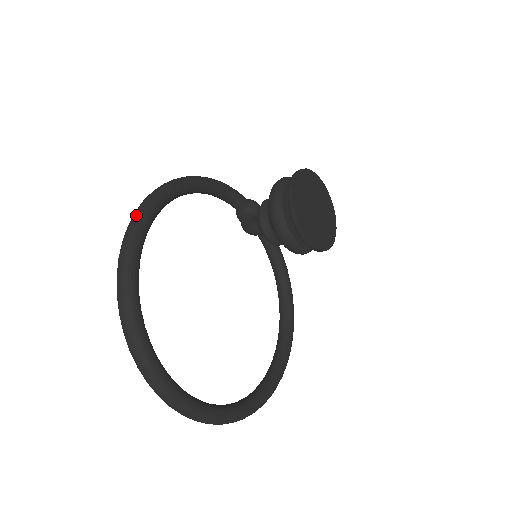
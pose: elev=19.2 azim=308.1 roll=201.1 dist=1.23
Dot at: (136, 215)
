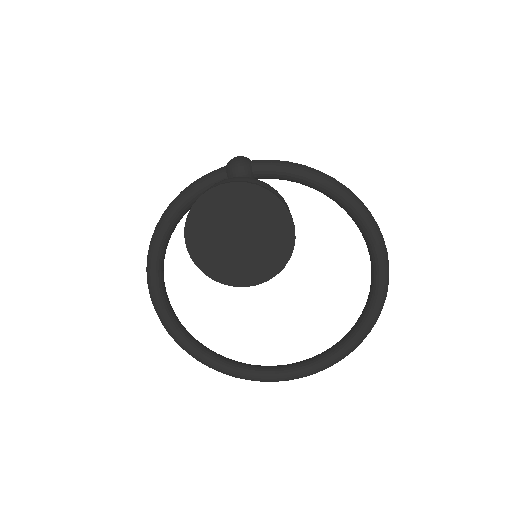
Dot at: occluded
